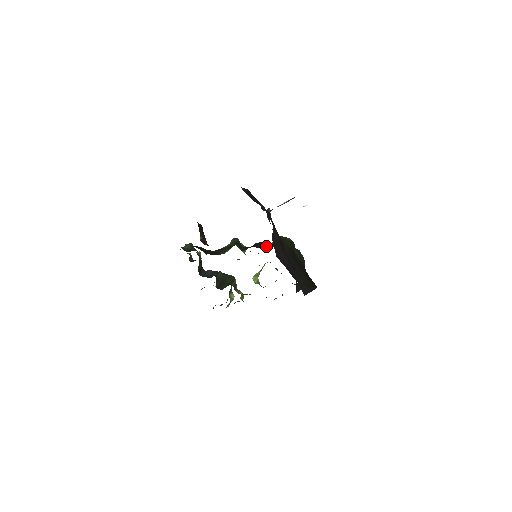
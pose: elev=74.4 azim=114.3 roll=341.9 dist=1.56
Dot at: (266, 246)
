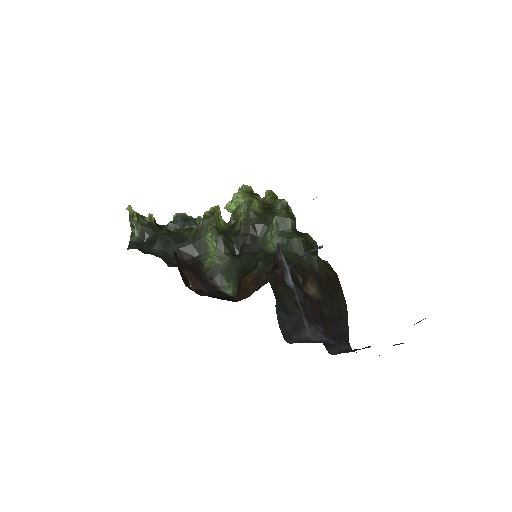
Dot at: (261, 232)
